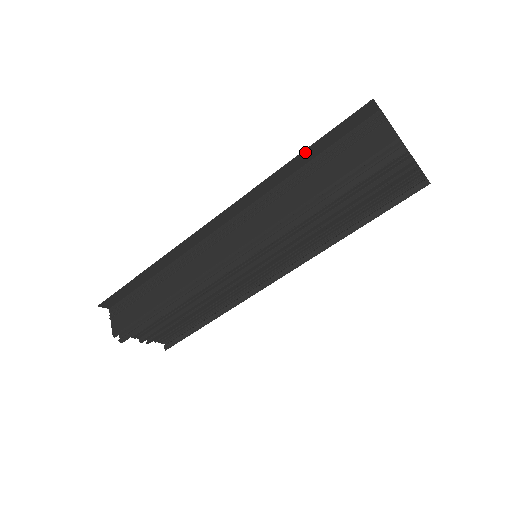
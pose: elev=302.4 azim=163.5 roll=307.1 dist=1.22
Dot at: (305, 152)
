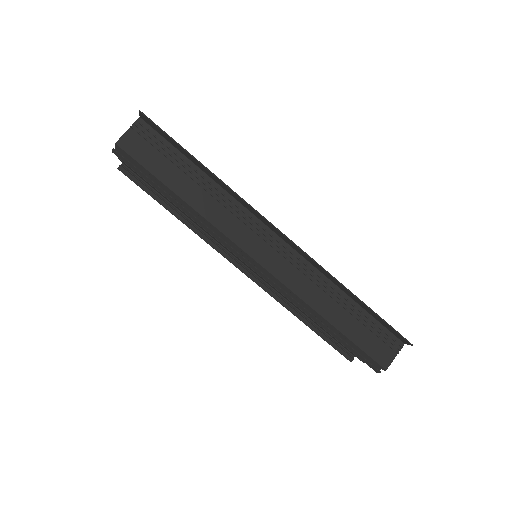
Dot at: (363, 303)
